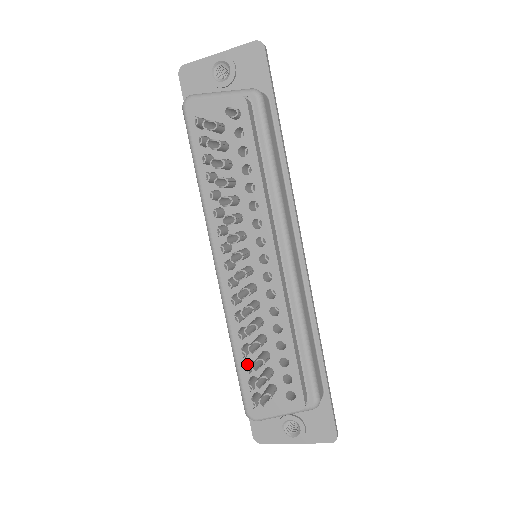
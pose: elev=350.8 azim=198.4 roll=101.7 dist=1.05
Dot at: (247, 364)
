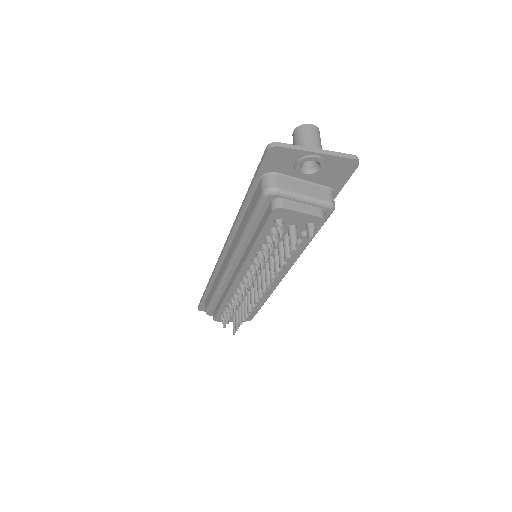
Dot at: (229, 314)
